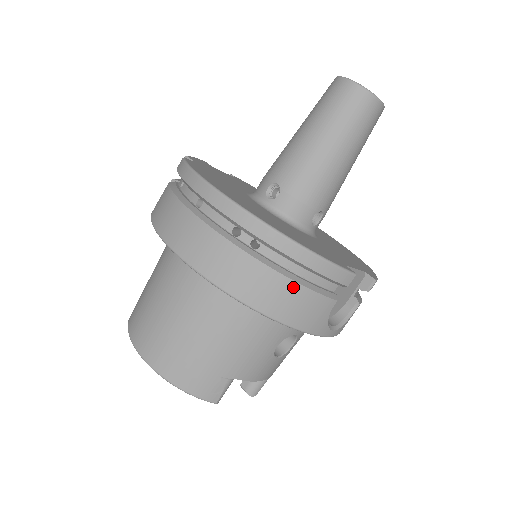
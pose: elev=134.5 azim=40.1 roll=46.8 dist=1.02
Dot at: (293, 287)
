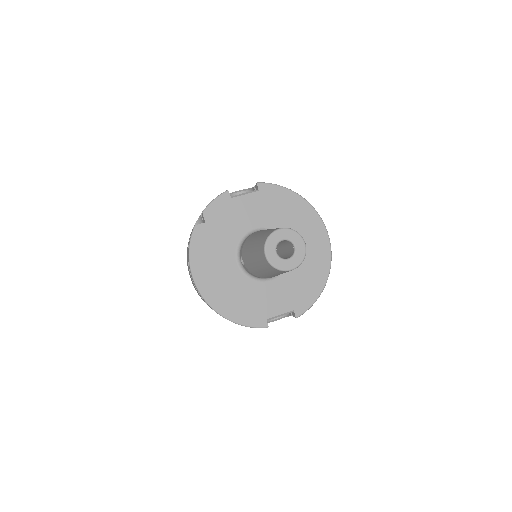
Dot at: occluded
